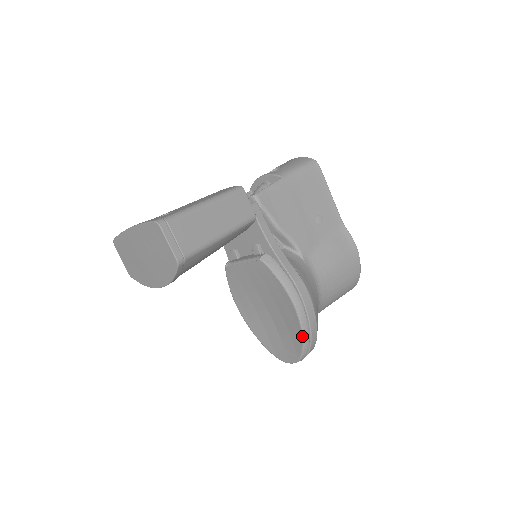
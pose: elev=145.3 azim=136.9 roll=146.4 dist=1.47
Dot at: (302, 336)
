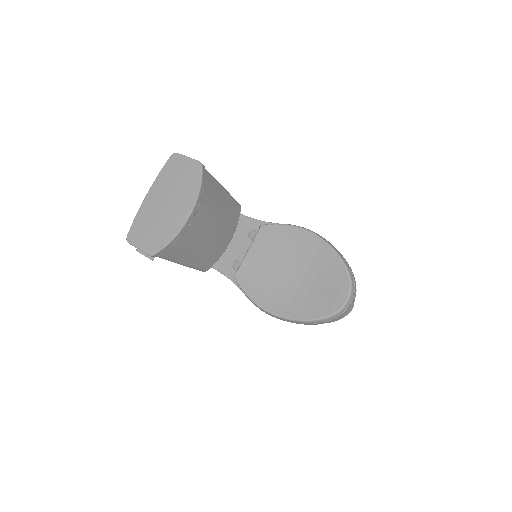
Dot at: (334, 251)
